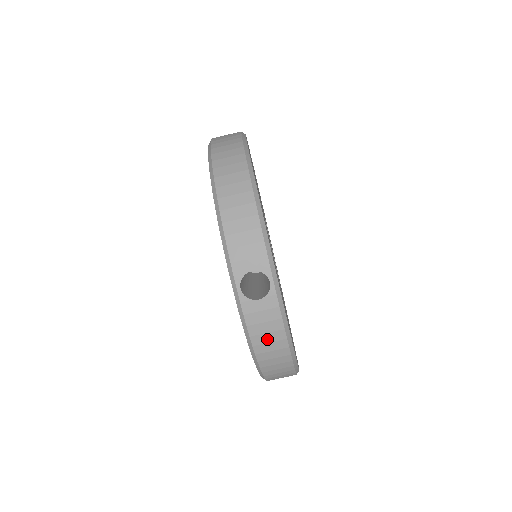
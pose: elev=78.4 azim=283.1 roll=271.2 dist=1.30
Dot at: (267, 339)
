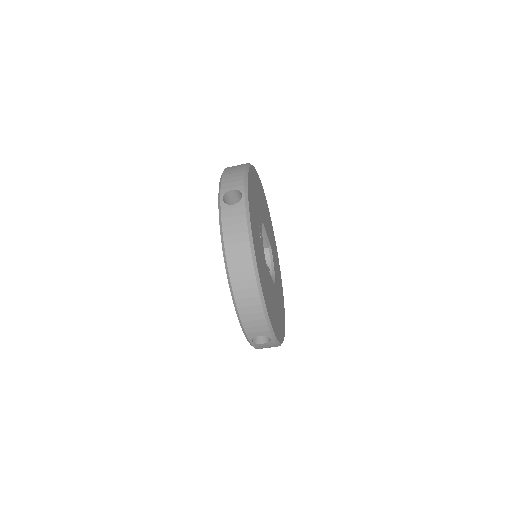
Dot at: occluded
